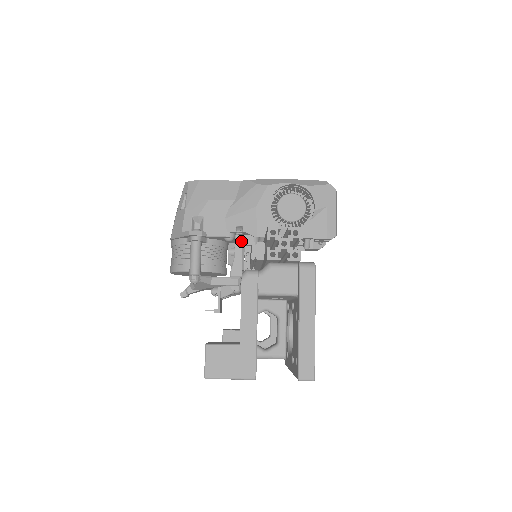
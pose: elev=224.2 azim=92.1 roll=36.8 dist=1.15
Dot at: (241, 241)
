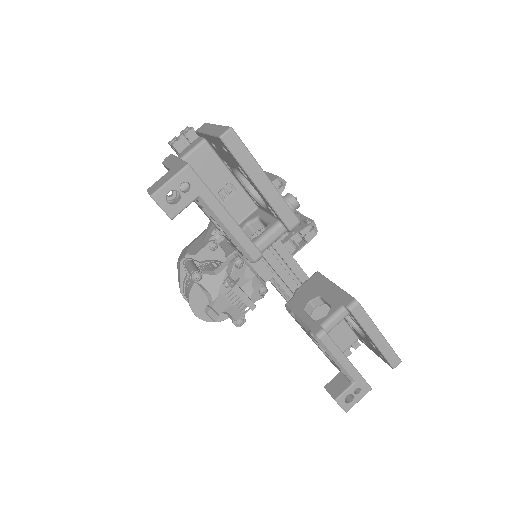
Dot at: (224, 242)
